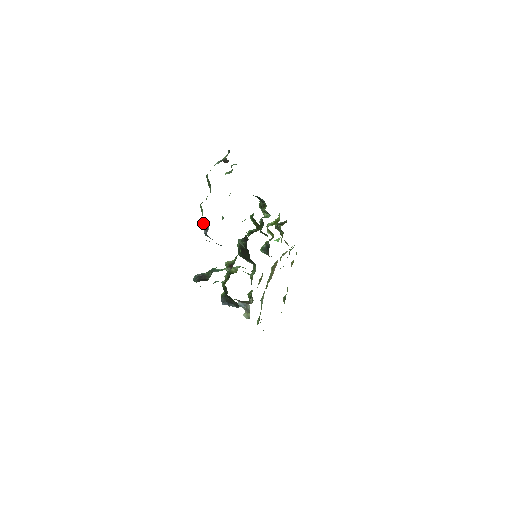
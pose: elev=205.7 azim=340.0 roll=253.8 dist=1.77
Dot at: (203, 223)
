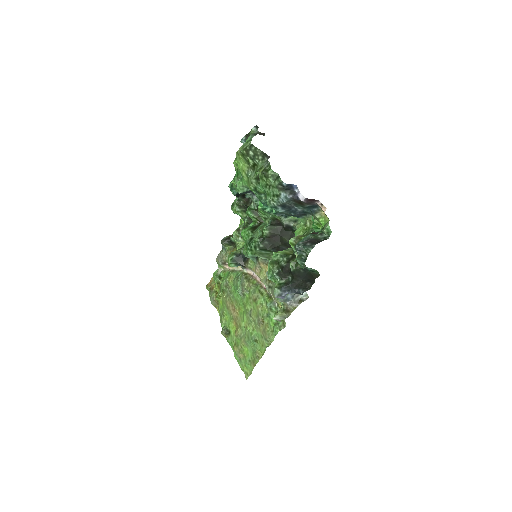
Dot at: (288, 186)
